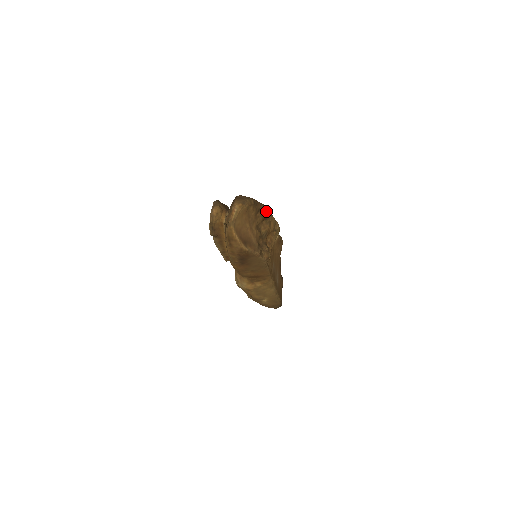
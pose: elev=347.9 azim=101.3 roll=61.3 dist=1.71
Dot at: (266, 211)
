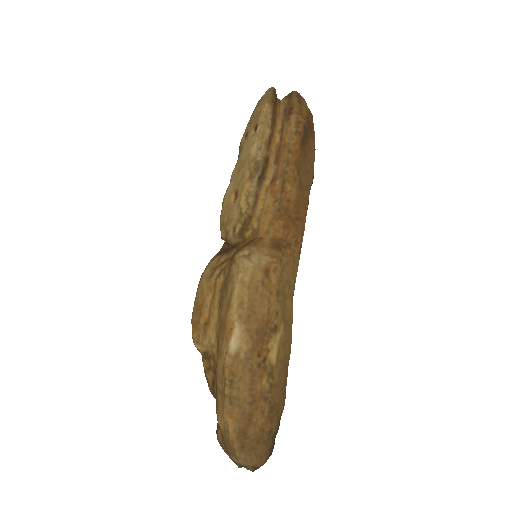
Dot at: occluded
